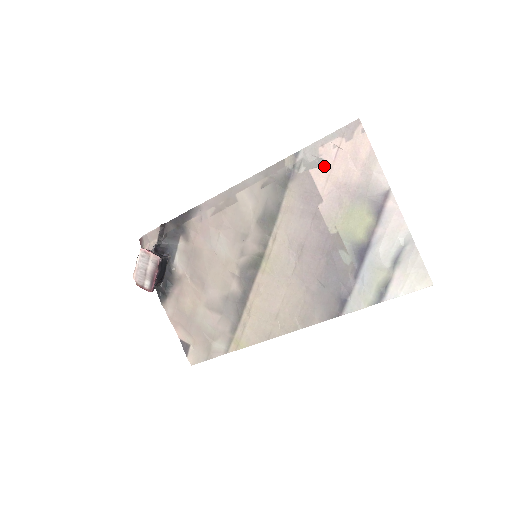
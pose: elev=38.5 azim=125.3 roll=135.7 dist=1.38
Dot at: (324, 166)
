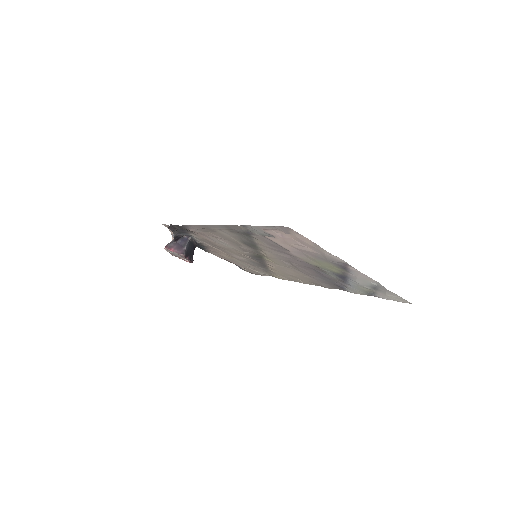
Dot at: (276, 238)
